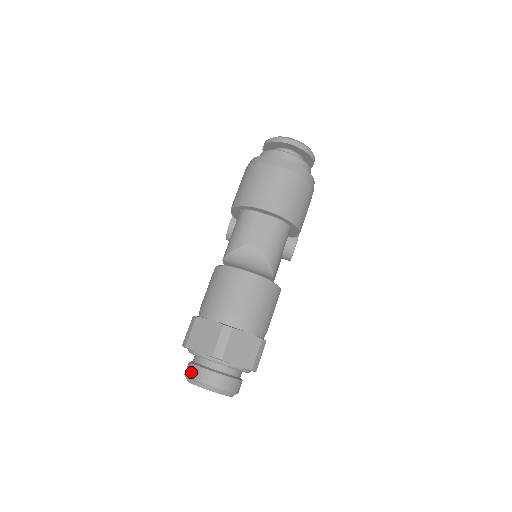
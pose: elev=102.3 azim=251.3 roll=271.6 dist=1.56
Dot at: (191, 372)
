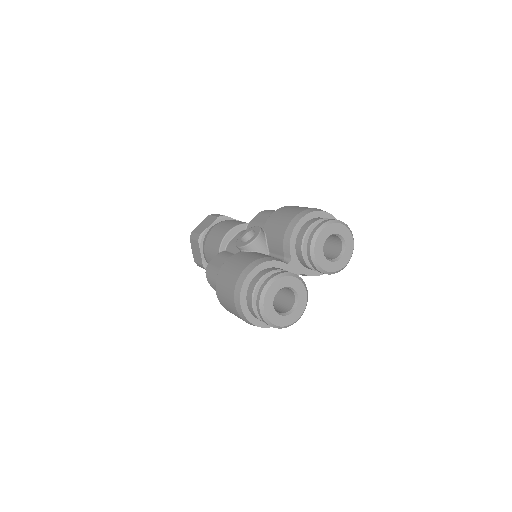
Dot at: occluded
